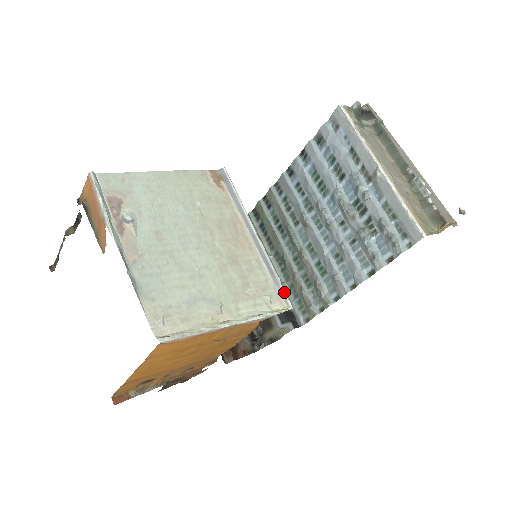
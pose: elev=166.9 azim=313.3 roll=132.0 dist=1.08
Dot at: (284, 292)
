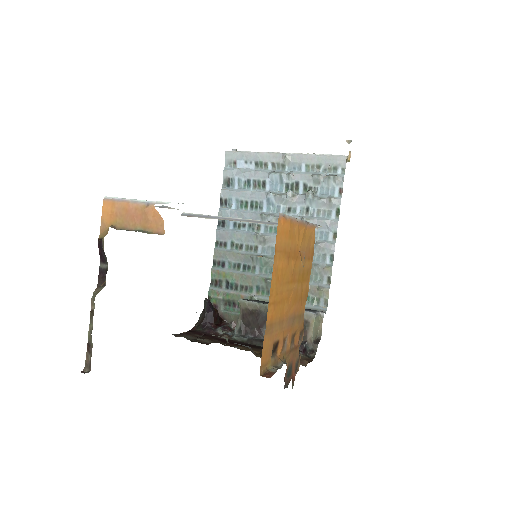
Dot at: occluded
